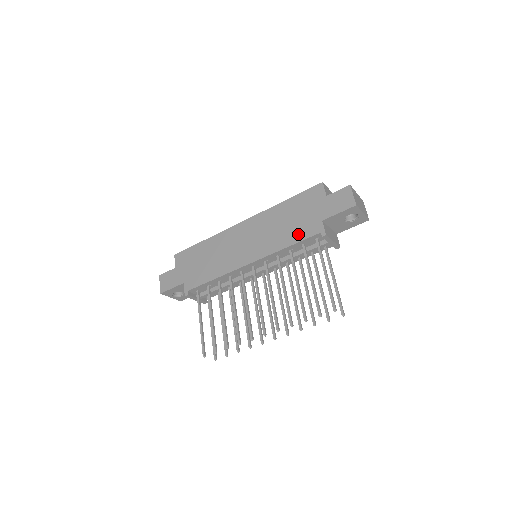
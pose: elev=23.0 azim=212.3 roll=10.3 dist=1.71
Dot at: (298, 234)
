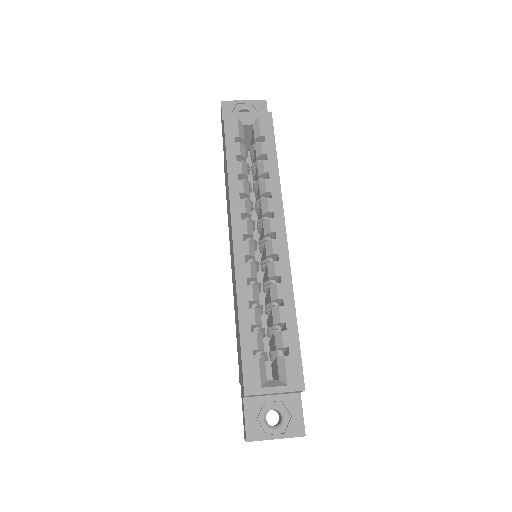
Dot at: (237, 342)
